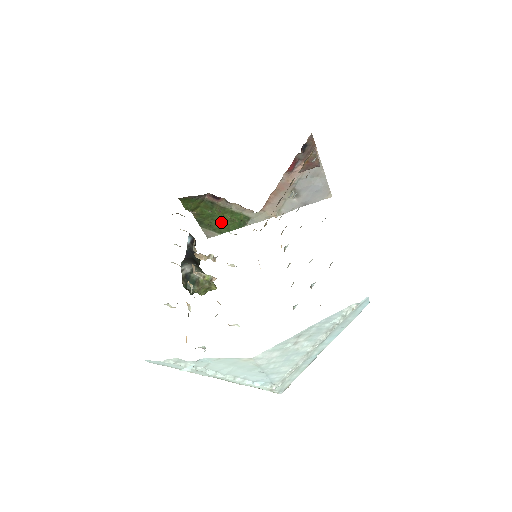
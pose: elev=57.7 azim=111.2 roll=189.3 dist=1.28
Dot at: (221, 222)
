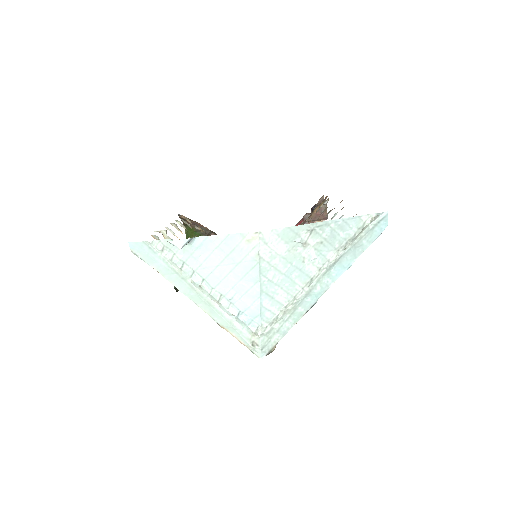
Dot at: occluded
